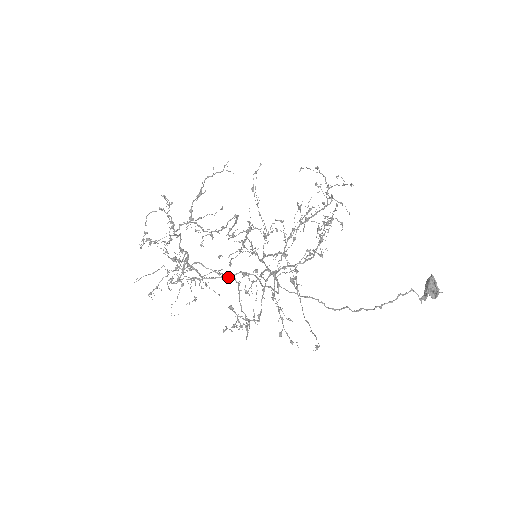
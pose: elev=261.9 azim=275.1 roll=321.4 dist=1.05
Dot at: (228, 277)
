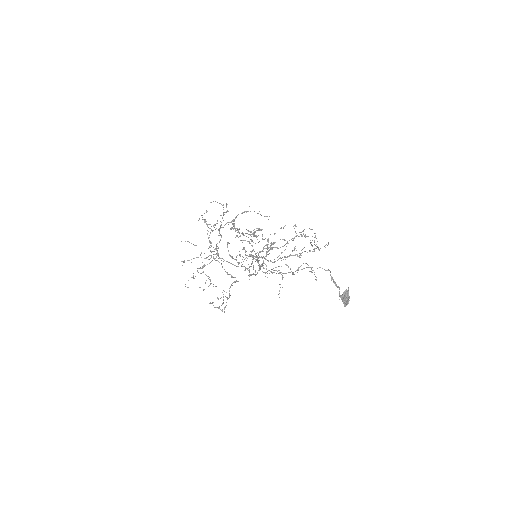
Dot at: (233, 277)
